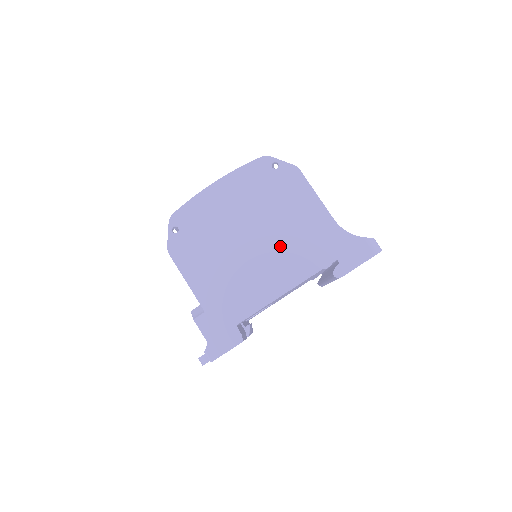
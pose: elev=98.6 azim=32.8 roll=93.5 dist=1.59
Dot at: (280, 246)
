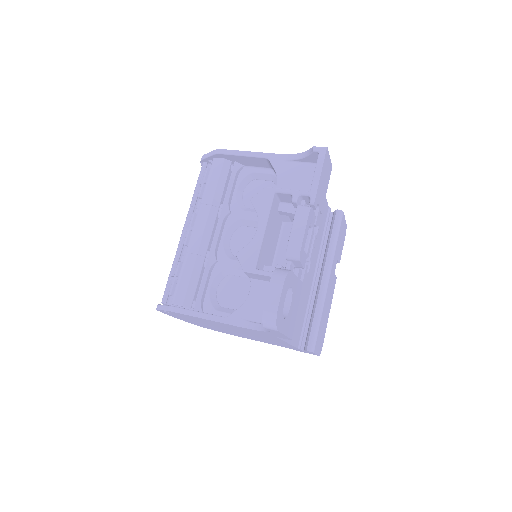
Dot at: occluded
